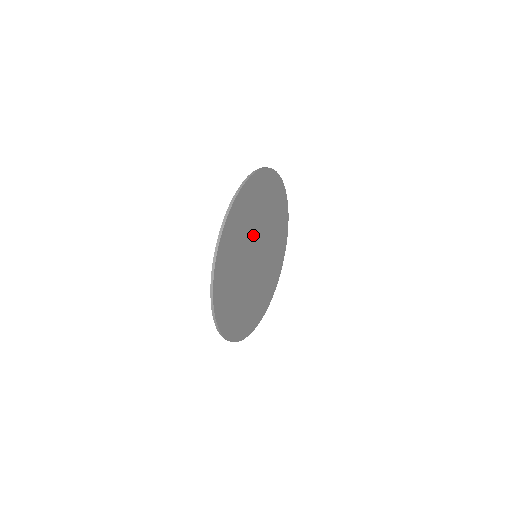
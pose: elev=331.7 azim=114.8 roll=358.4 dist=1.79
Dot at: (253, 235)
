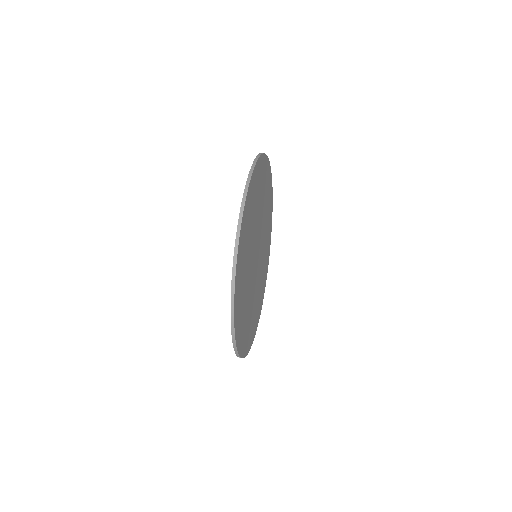
Dot at: (258, 226)
